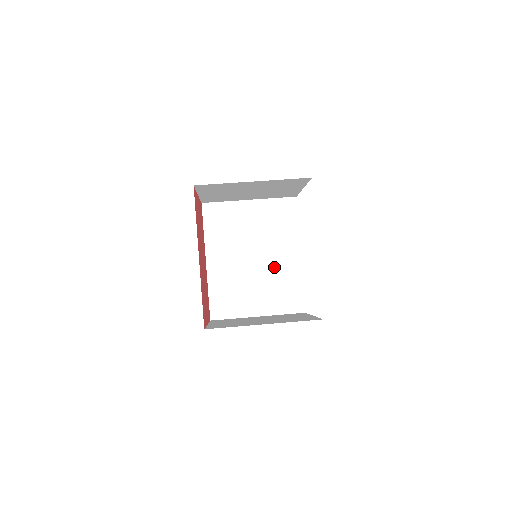
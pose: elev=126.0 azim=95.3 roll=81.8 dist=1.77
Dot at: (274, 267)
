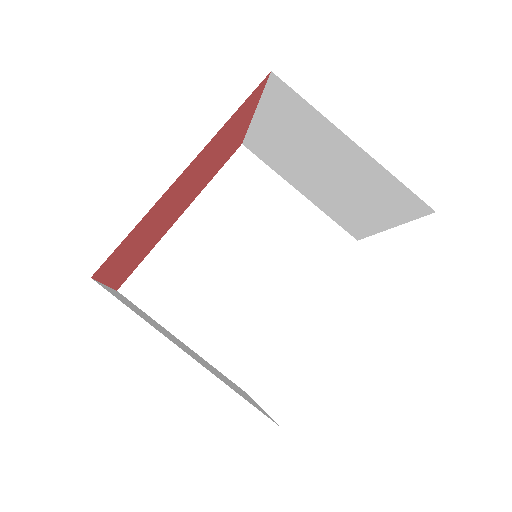
Dot at: (257, 298)
